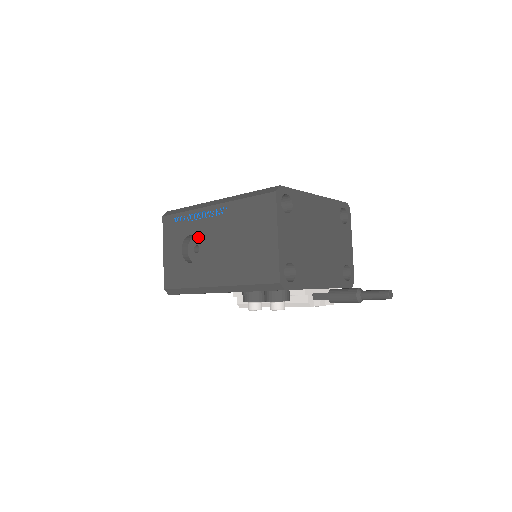
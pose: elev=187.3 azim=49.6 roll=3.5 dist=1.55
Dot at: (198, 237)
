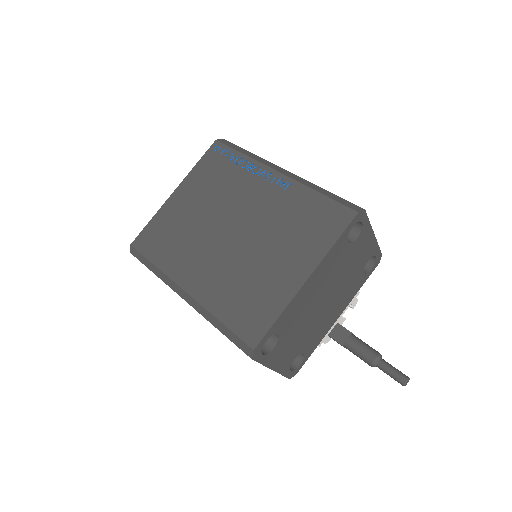
Dot at: occluded
